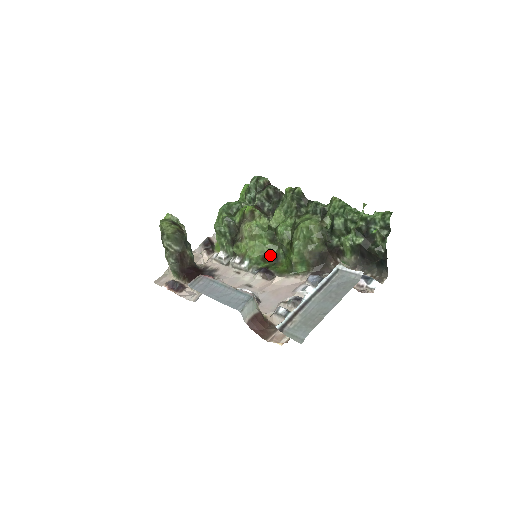
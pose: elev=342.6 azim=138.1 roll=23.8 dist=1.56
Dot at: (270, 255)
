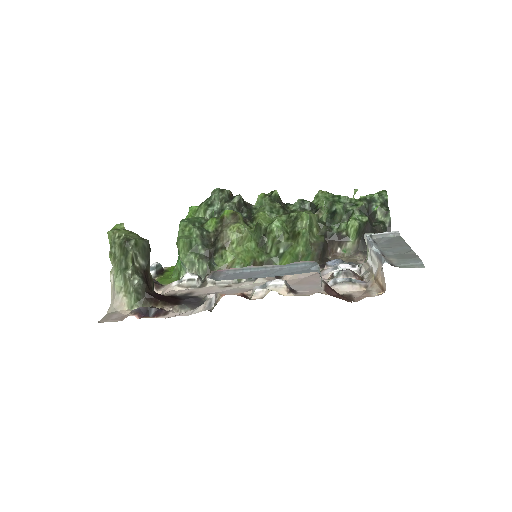
Dot at: (260, 262)
